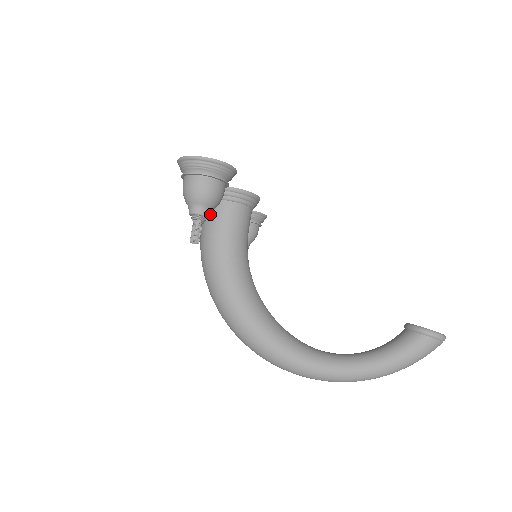
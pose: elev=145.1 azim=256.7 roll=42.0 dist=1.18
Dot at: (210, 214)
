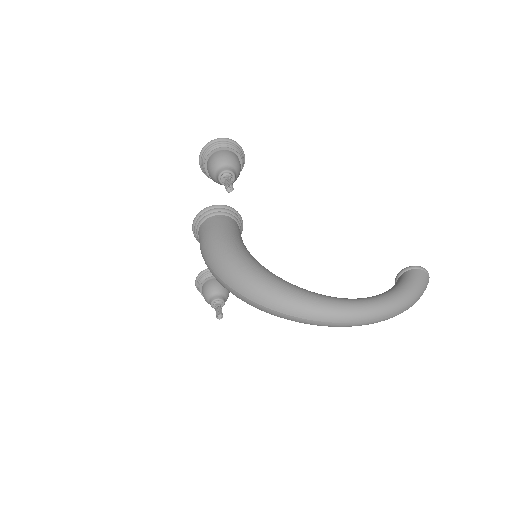
Dot at: (235, 178)
